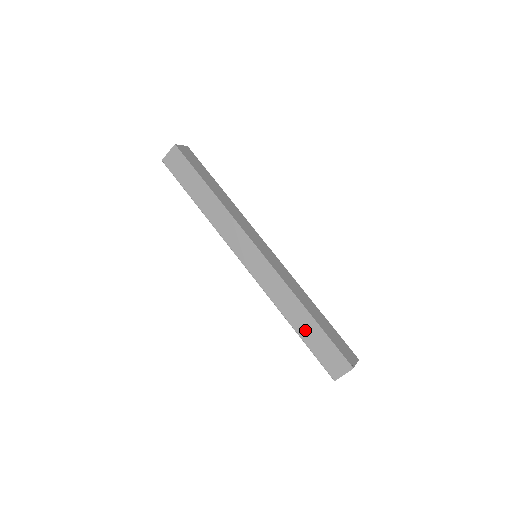
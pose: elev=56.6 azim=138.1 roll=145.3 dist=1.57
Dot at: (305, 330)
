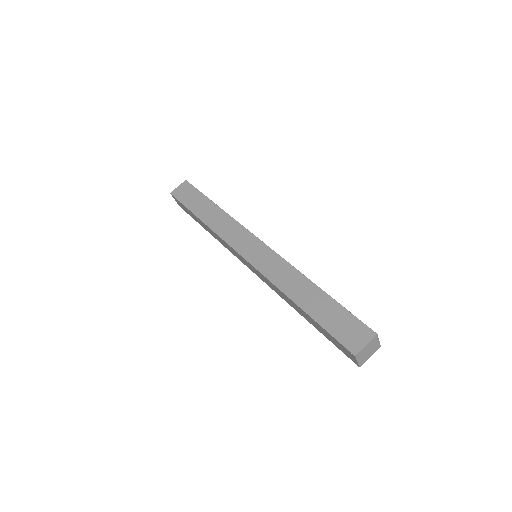
Dot at: (313, 305)
